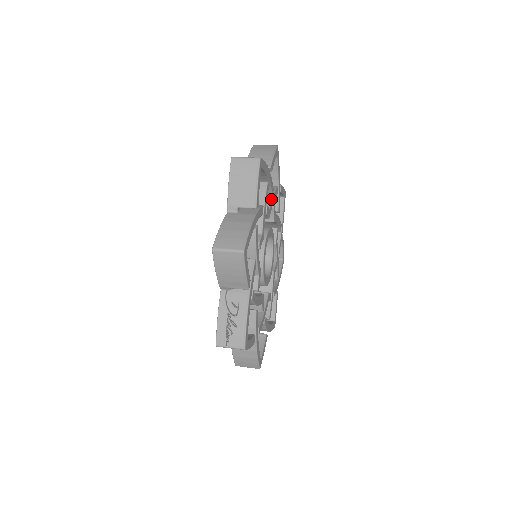
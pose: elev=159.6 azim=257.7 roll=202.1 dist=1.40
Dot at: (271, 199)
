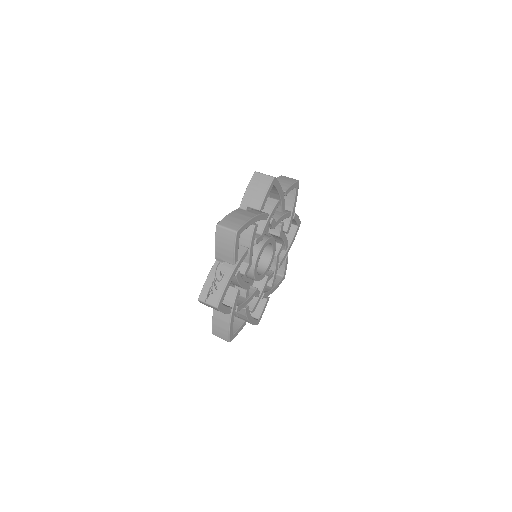
Dot at: (280, 216)
